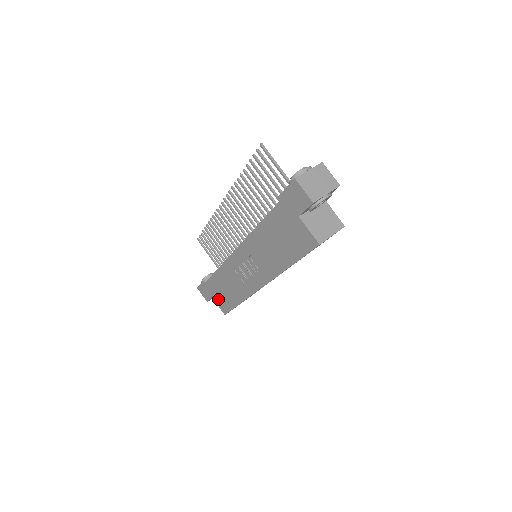
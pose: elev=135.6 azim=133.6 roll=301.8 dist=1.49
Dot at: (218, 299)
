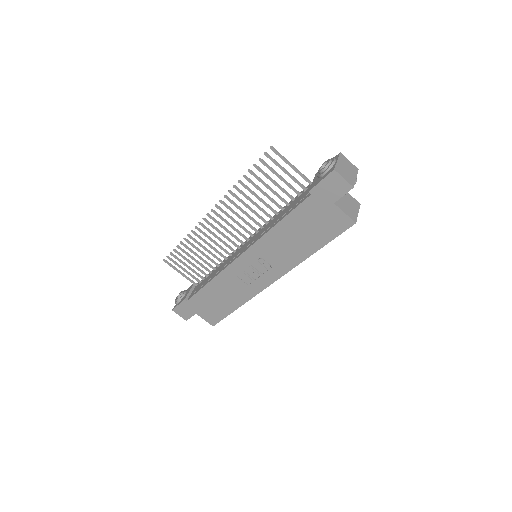
Dot at: (205, 313)
